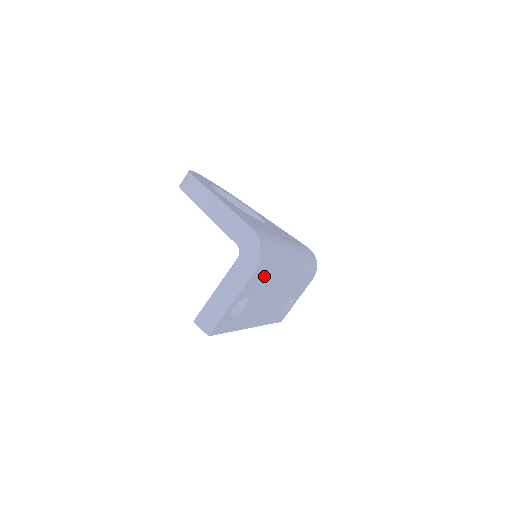
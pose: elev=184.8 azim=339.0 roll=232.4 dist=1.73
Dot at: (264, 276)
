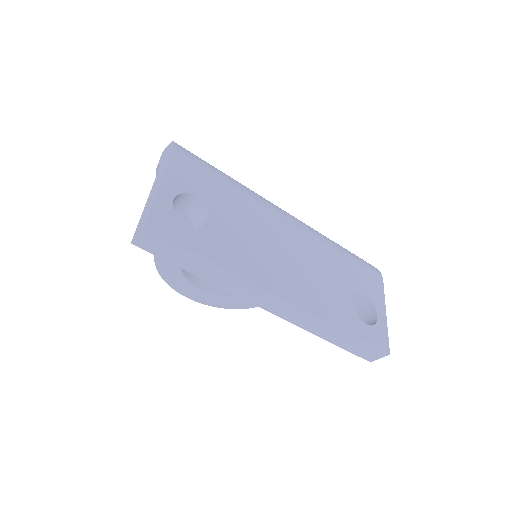
Dot at: (210, 179)
